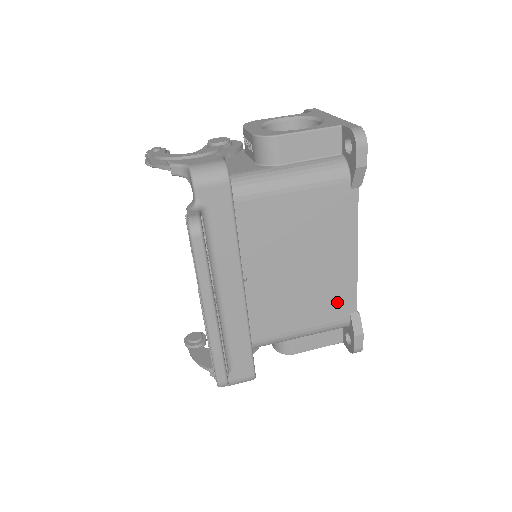
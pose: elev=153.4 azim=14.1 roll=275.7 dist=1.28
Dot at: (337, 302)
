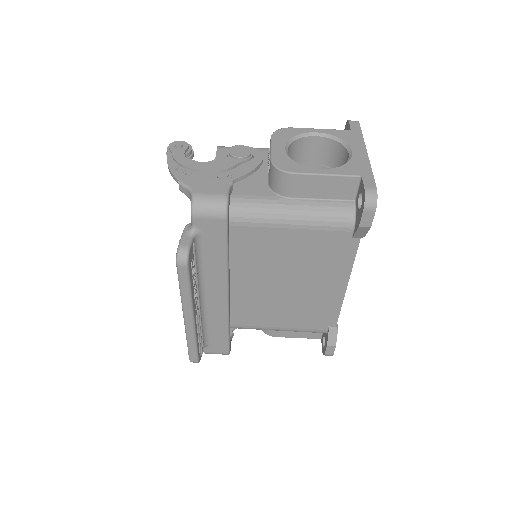
Dot at: (318, 316)
